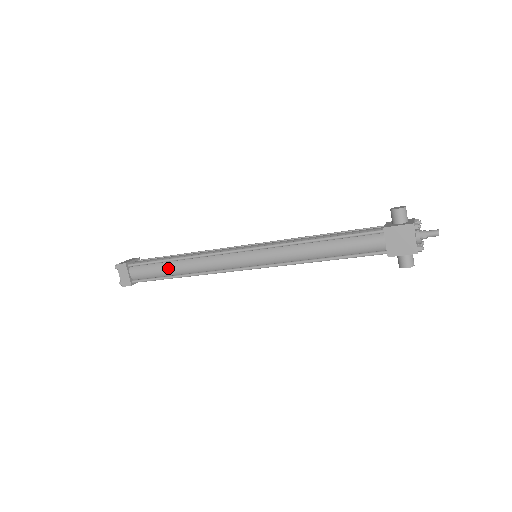
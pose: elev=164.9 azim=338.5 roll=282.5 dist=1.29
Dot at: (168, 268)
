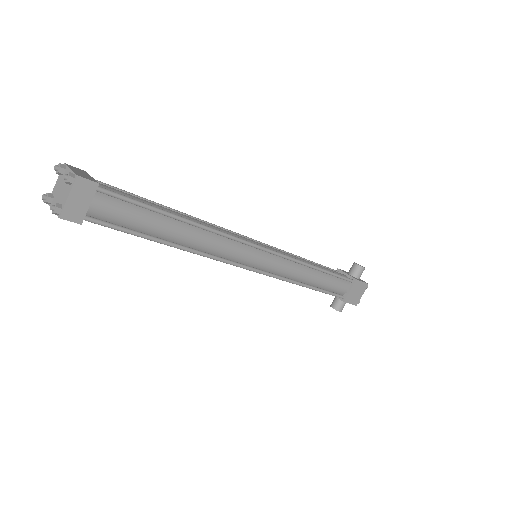
Dot at: (165, 226)
